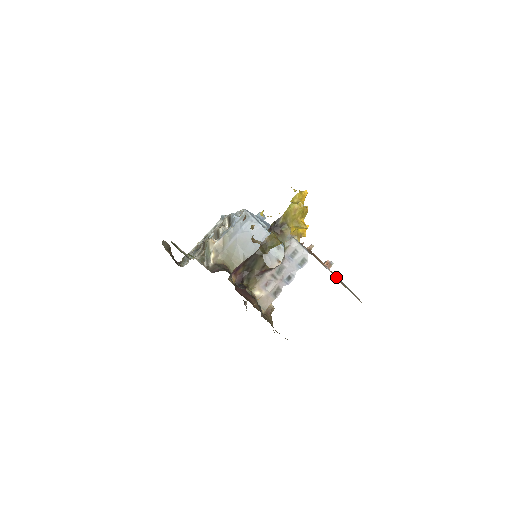
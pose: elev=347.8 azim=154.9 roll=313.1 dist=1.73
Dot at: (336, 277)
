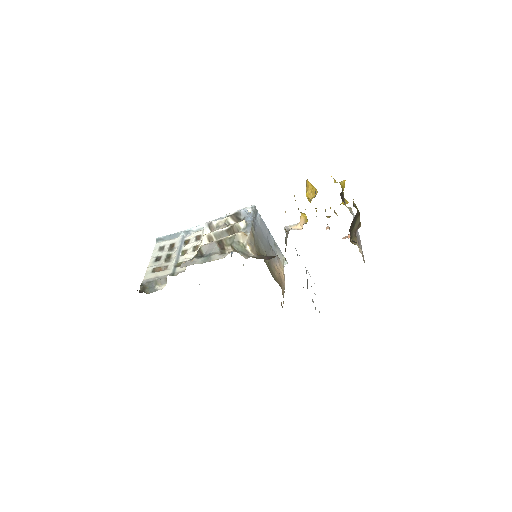
Dot at: occluded
